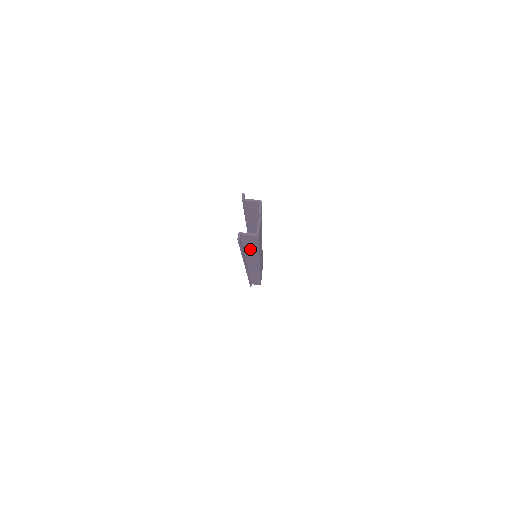
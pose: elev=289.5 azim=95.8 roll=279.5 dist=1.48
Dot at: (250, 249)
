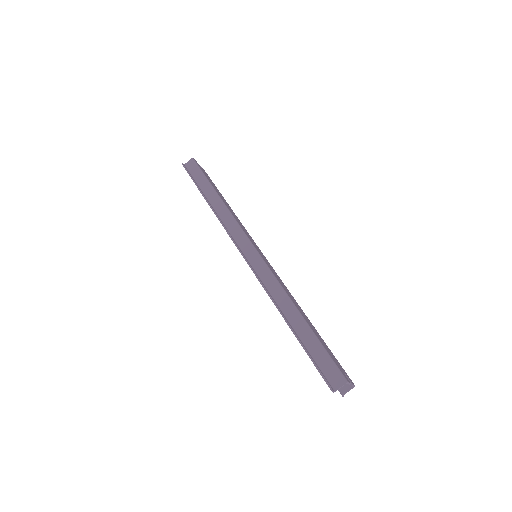
Dot at: occluded
